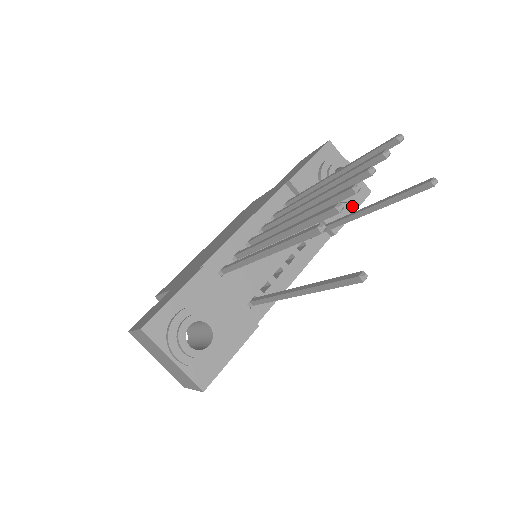
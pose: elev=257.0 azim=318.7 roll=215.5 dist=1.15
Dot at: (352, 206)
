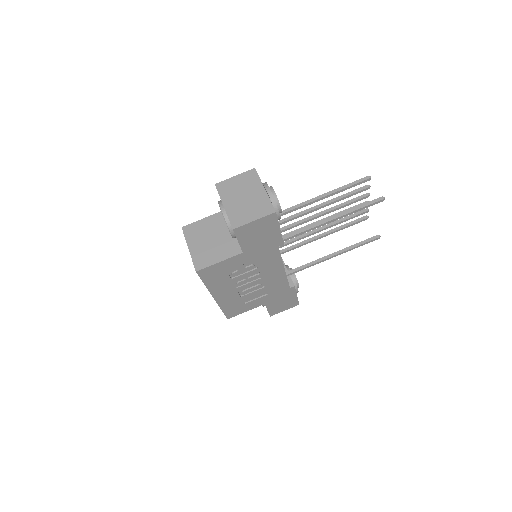
Dot at: occluded
